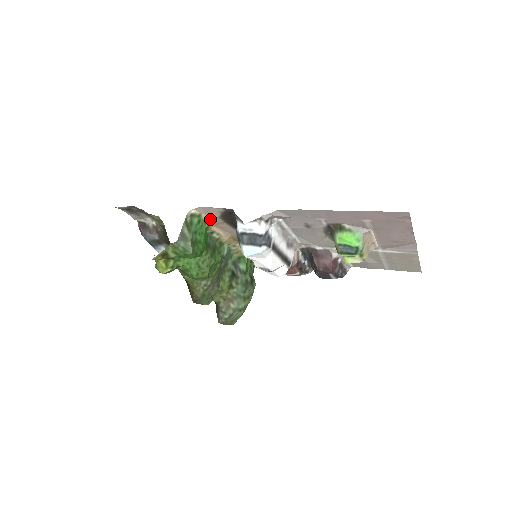
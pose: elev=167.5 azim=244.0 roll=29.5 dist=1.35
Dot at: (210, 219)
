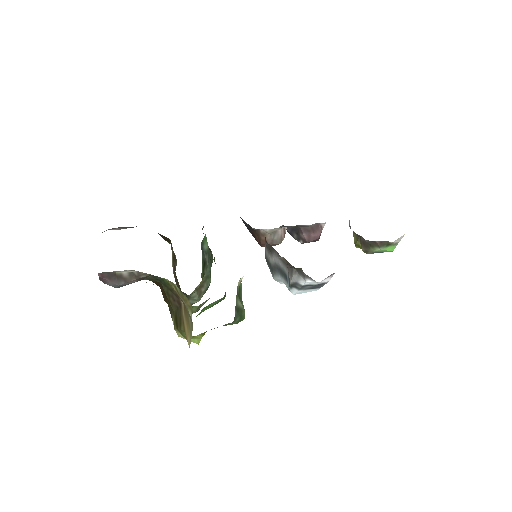
Dot at: occluded
